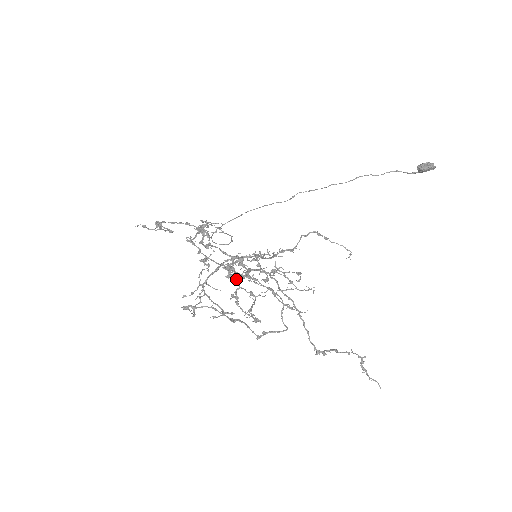
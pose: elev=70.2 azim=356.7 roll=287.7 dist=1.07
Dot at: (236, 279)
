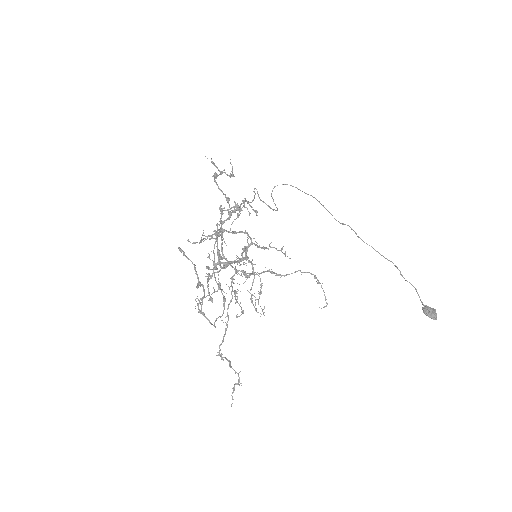
Dot at: (216, 269)
